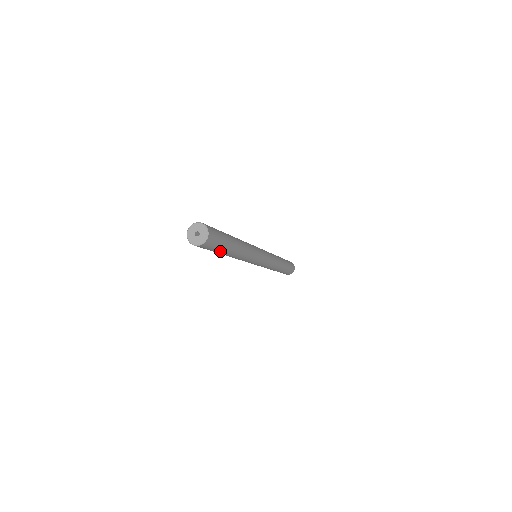
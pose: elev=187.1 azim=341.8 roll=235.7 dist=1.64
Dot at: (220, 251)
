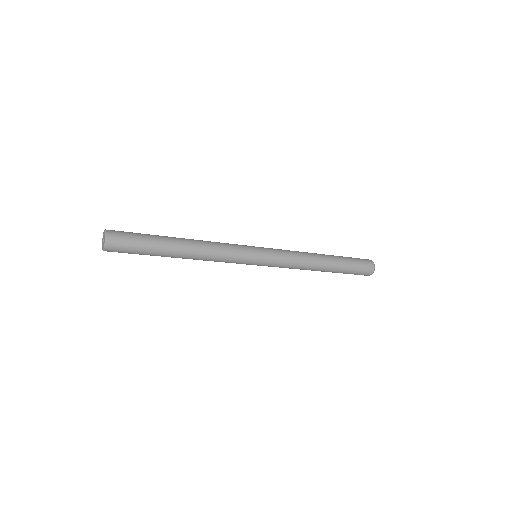
Dot at: (151, 247)
